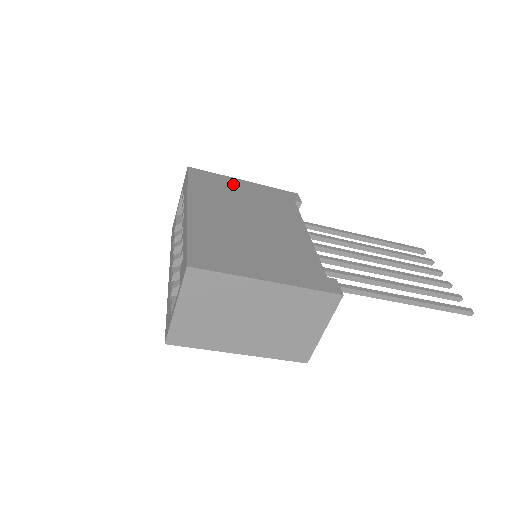
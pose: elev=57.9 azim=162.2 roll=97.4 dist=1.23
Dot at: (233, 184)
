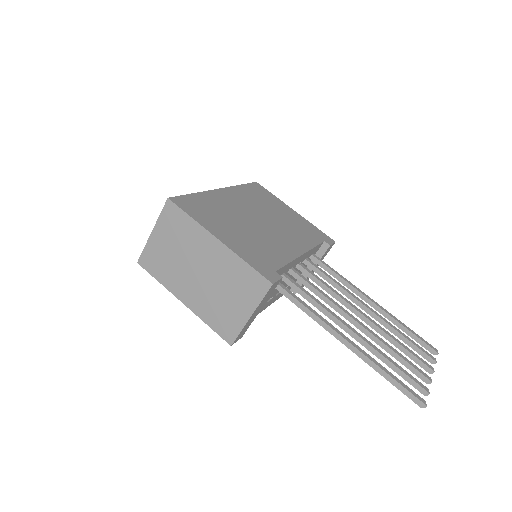
Dot at: (280, 206)
